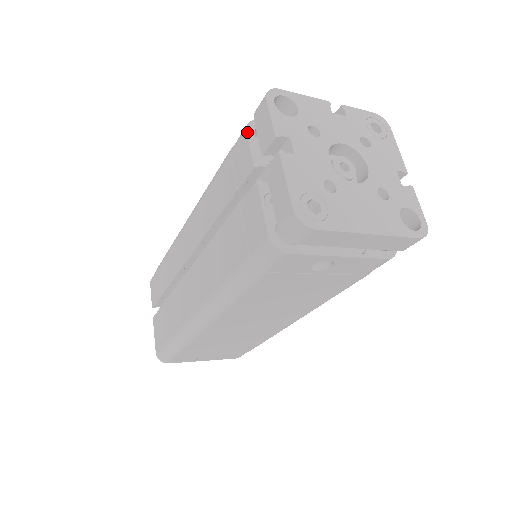
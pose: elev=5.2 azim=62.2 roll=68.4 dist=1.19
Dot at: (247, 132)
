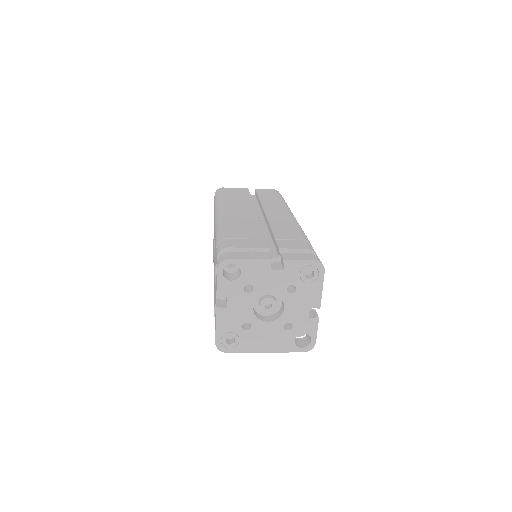
Dot at: (217, 259)
